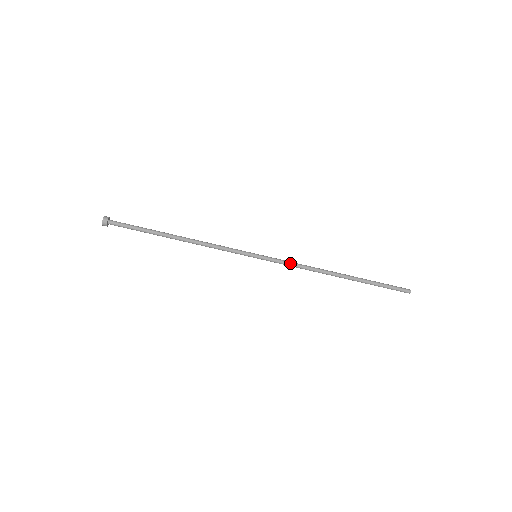
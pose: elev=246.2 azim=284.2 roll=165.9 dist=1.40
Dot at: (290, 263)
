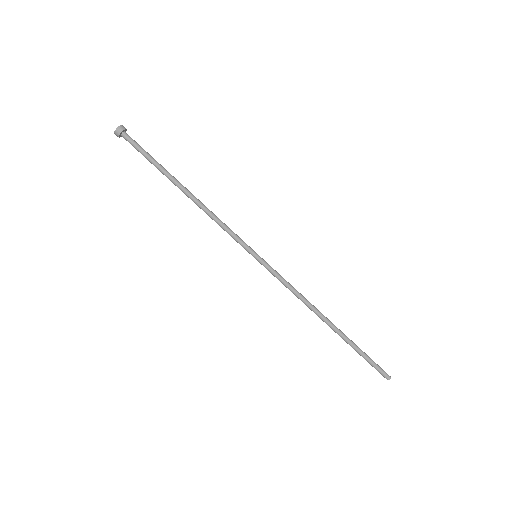
Dot at: (287, 283)
